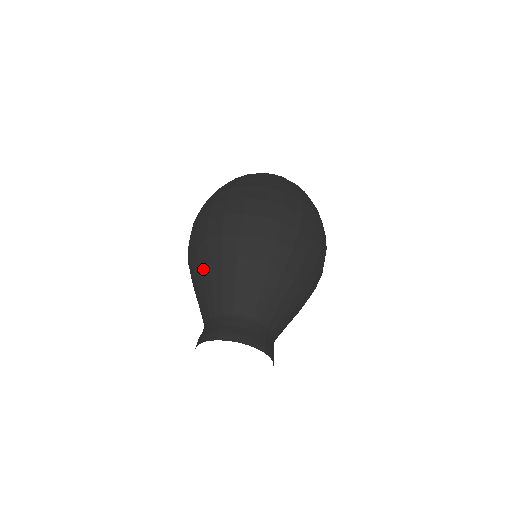
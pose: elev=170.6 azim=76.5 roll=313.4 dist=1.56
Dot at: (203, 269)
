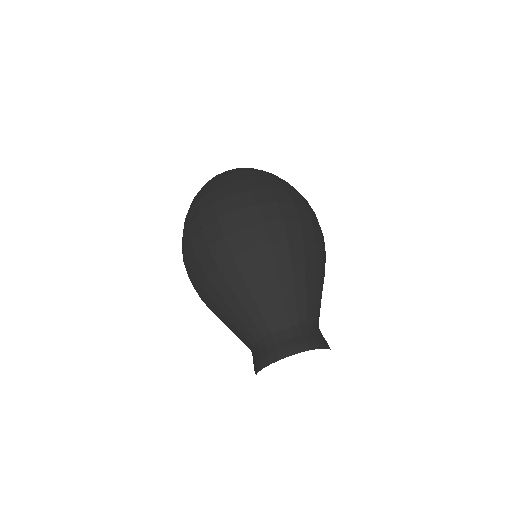
Dot at: (238, 289)
